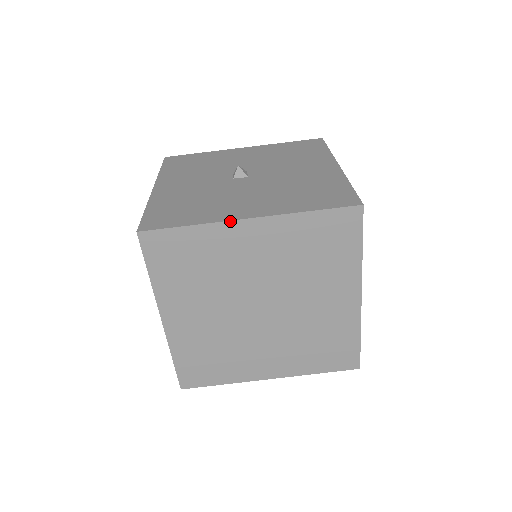
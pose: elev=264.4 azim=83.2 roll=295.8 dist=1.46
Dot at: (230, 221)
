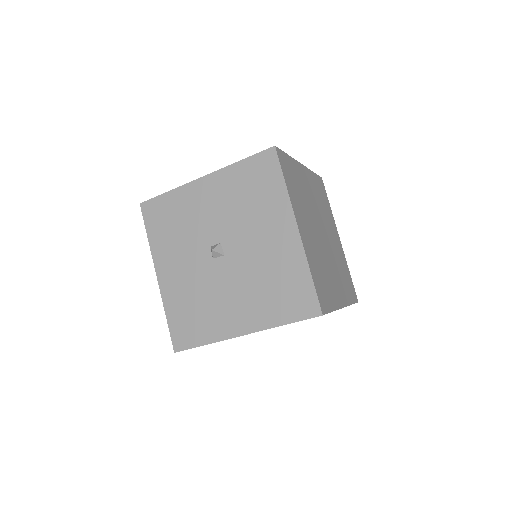
Dot at: occluded
